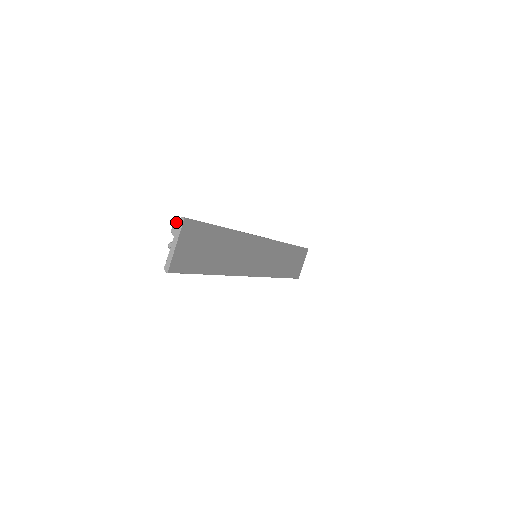
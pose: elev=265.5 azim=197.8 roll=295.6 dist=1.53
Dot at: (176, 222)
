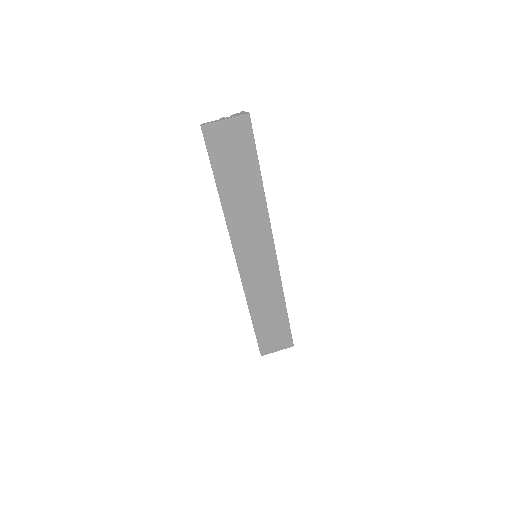
Dot at: (242, 112)
